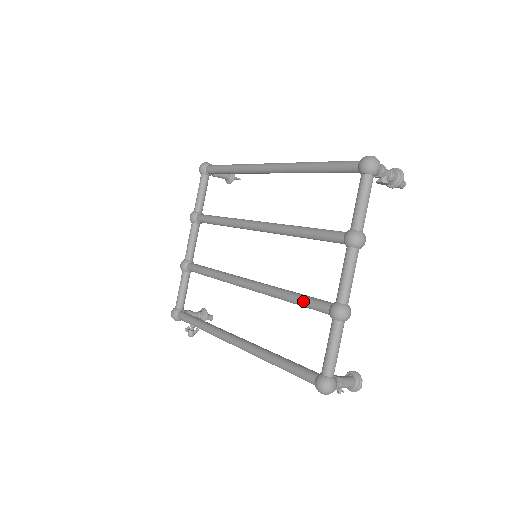
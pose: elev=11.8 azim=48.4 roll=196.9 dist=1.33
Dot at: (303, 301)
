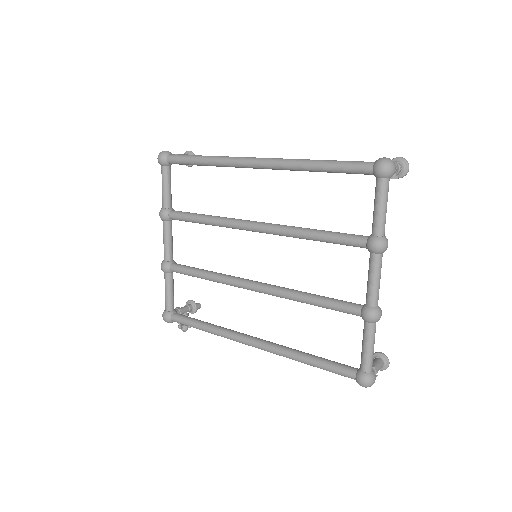
Dot at: (328, 305)
